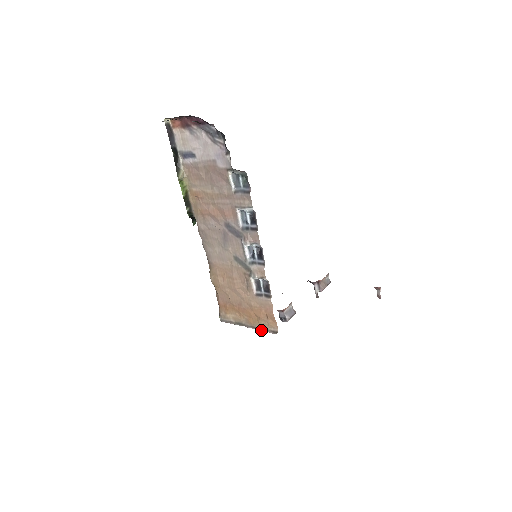
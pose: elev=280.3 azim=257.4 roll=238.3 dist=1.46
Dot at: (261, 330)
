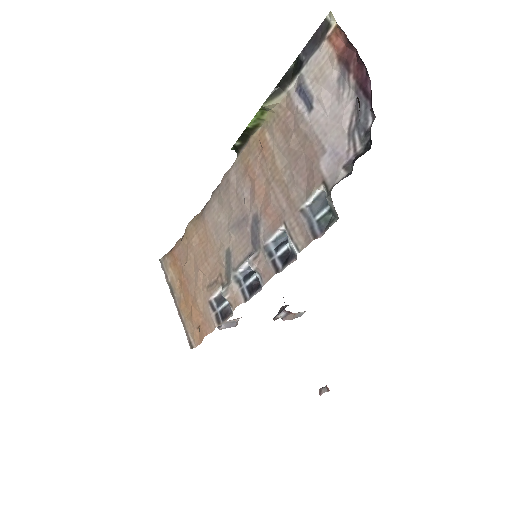
Dot at: (183, 323)
